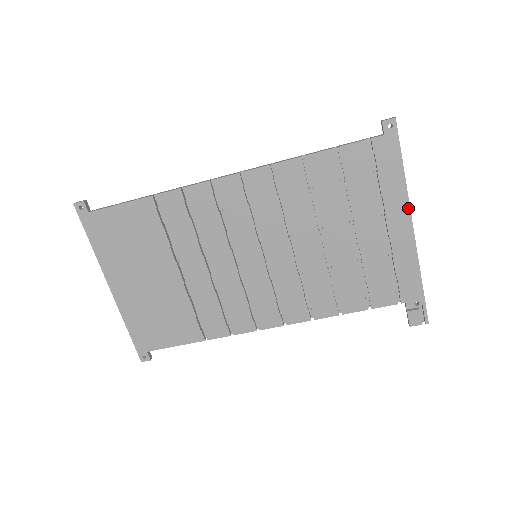
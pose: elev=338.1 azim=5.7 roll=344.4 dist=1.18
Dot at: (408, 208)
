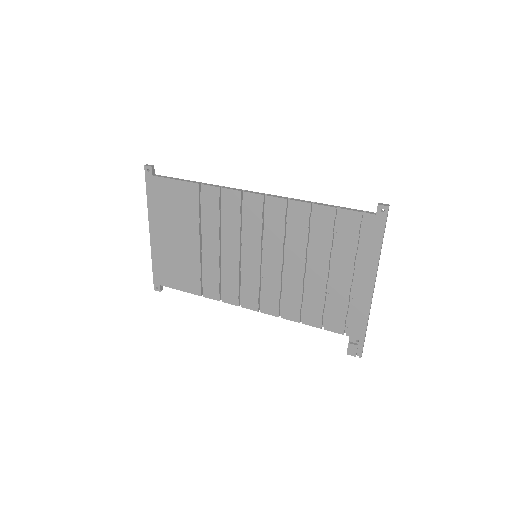
Dot at: (375, 273)
